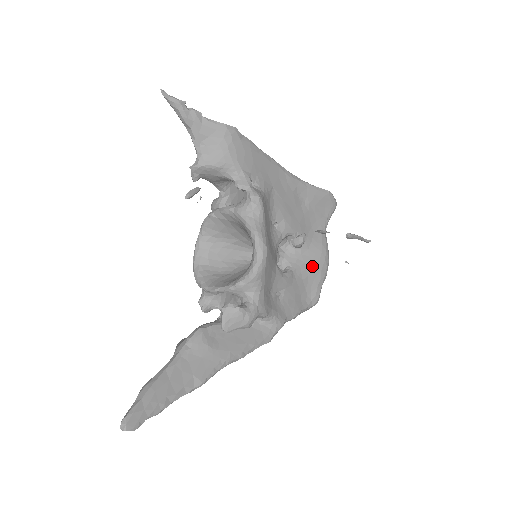
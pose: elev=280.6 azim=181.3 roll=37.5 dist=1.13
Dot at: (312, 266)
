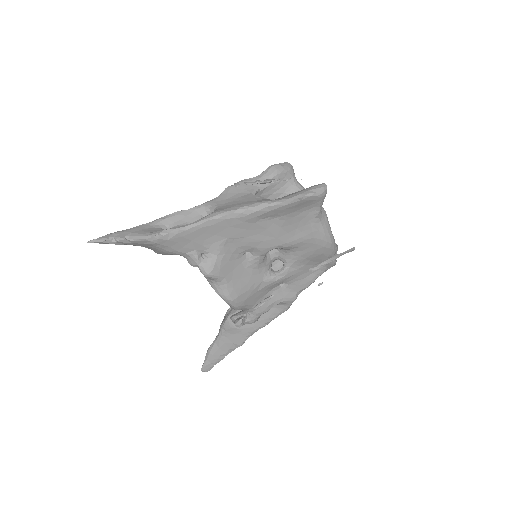
Dot at: (310, 255)
